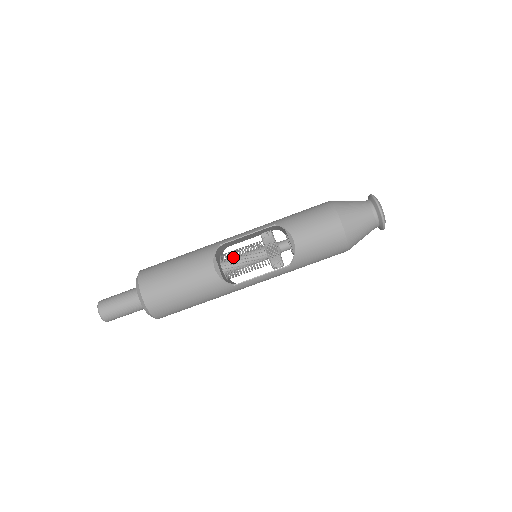
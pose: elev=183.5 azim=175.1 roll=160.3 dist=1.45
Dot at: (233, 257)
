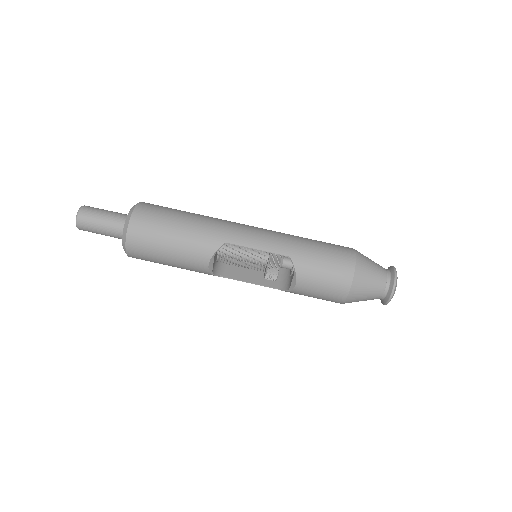
Dot at: (233, 248)
